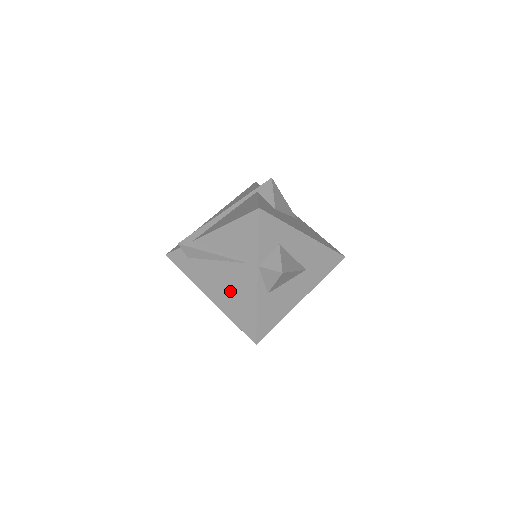
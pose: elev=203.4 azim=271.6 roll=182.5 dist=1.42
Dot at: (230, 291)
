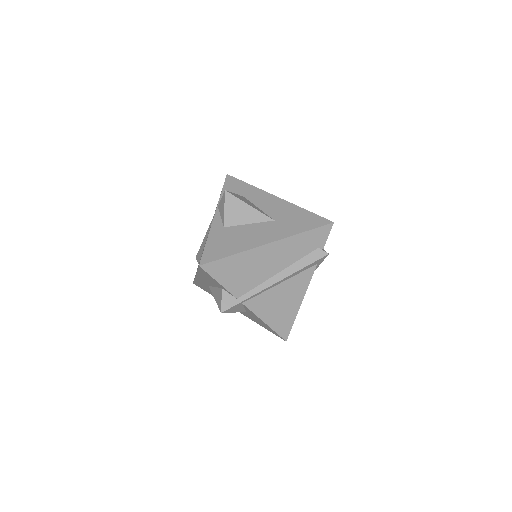
Dot at: occluded
